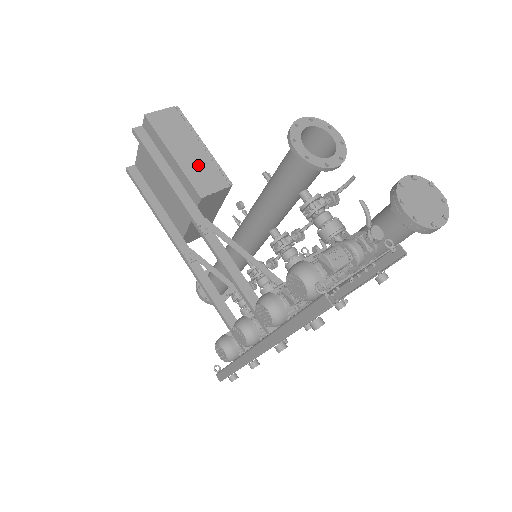
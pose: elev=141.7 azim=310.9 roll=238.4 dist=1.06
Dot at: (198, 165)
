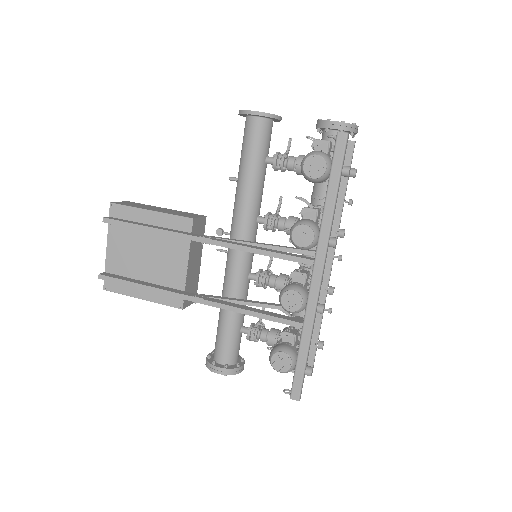
Dot at: (173, 212)
